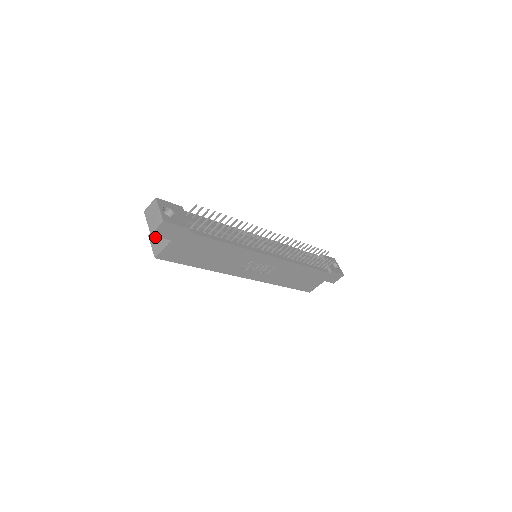
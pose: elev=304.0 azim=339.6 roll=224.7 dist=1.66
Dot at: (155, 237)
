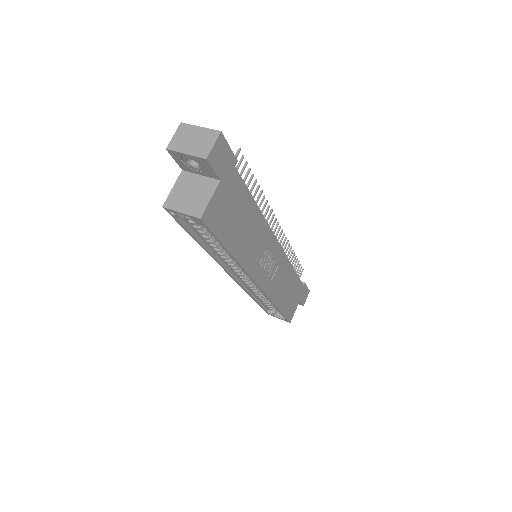
Dot at: (181, 198)
